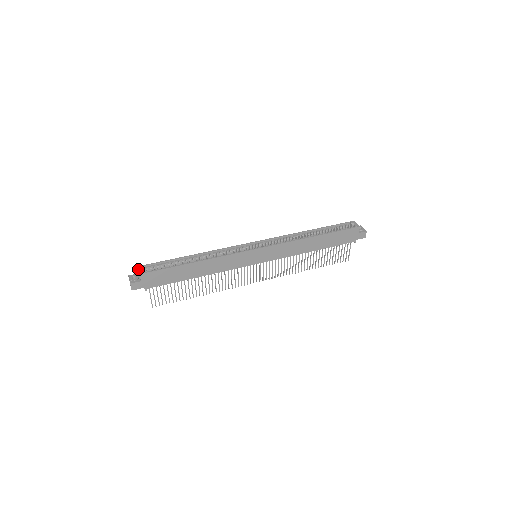
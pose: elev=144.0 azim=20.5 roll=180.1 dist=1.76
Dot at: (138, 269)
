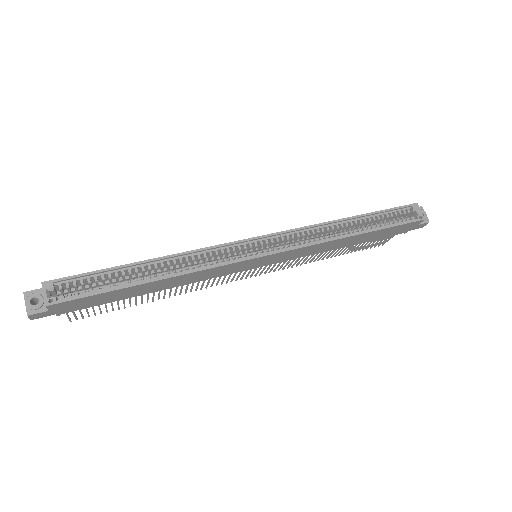
Dot at: occluded
